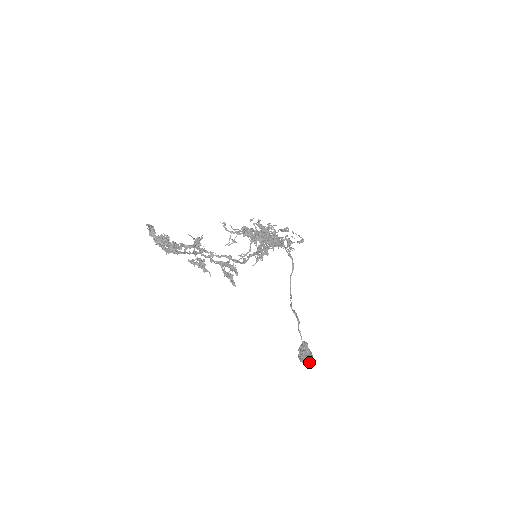
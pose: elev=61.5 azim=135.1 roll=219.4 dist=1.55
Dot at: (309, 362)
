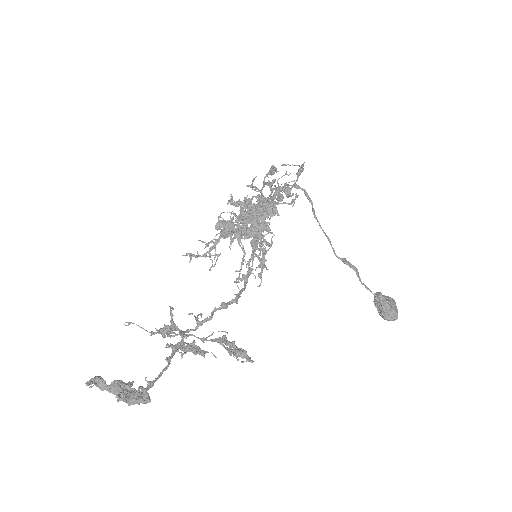
Dot at: (396, 317)
